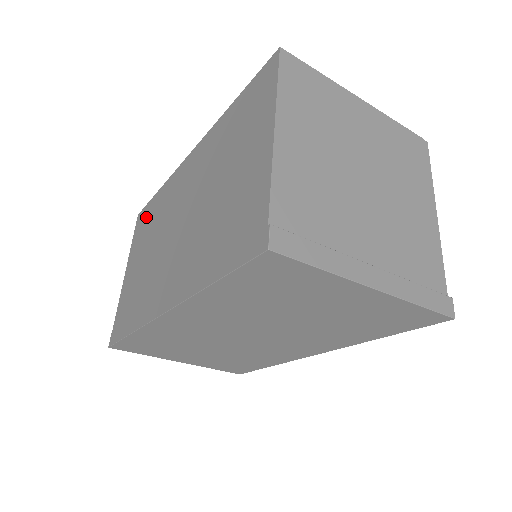
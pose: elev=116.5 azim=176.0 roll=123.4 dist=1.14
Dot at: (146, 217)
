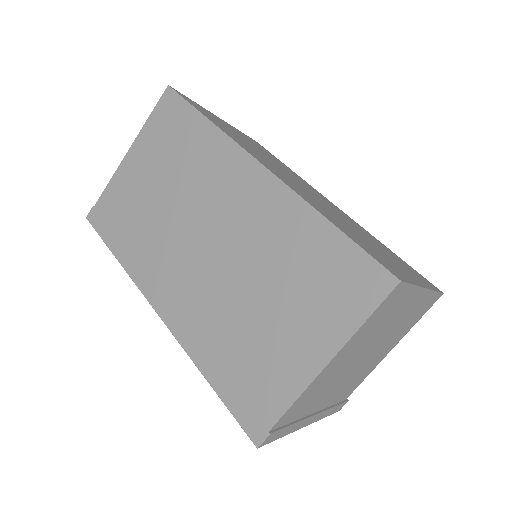
Dot at: (177, 124)
